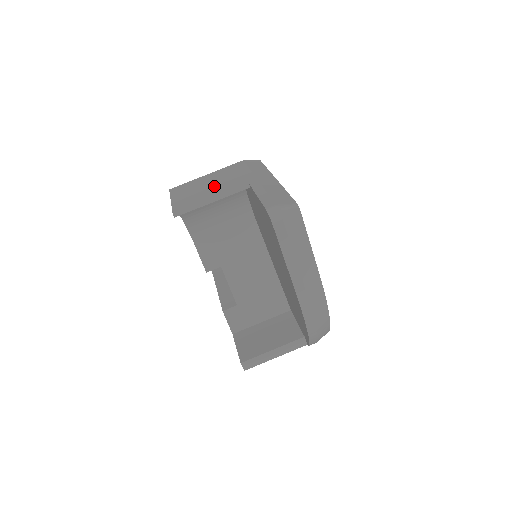
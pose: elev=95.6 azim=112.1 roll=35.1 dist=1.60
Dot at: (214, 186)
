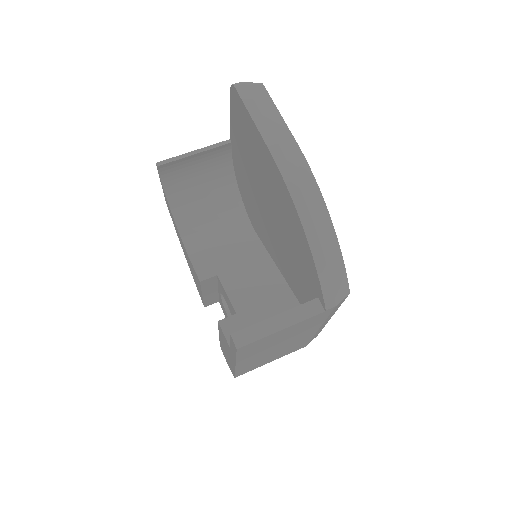
Dot at: occluded
